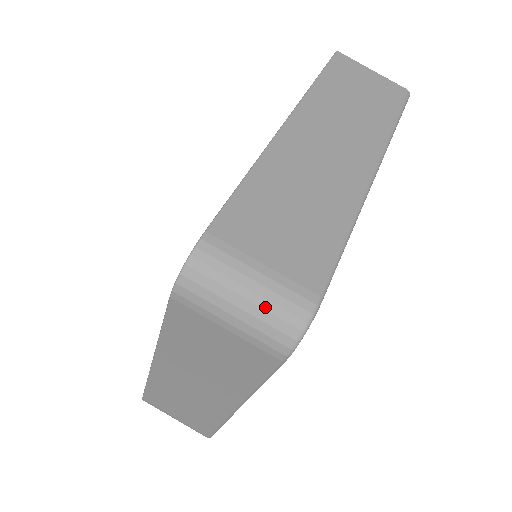
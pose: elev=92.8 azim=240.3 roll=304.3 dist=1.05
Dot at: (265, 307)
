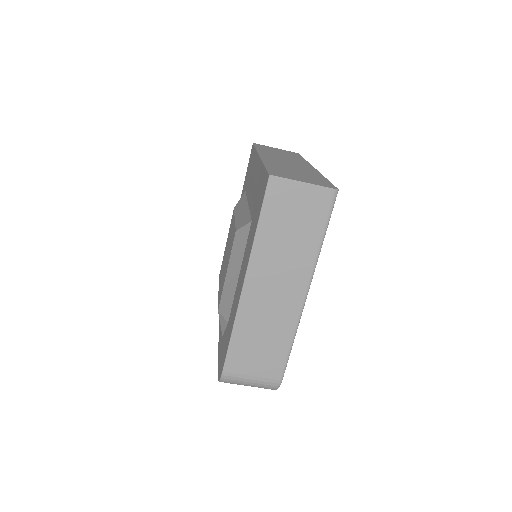
Dot at: (258, 387)
